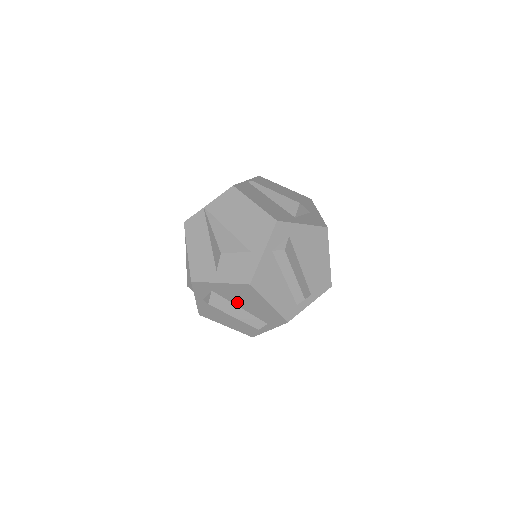
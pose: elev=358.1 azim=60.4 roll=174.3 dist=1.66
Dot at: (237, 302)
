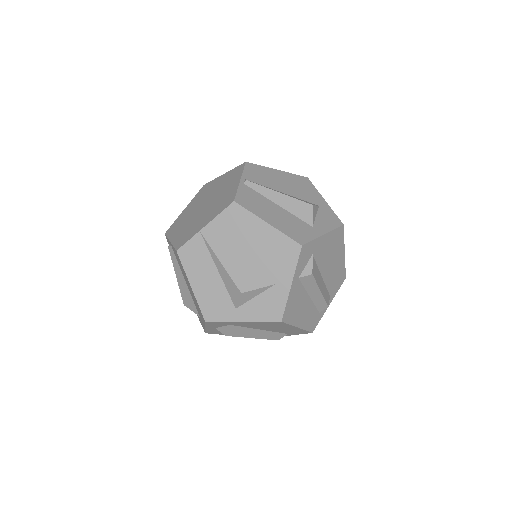
Dot at: (258, 328)
